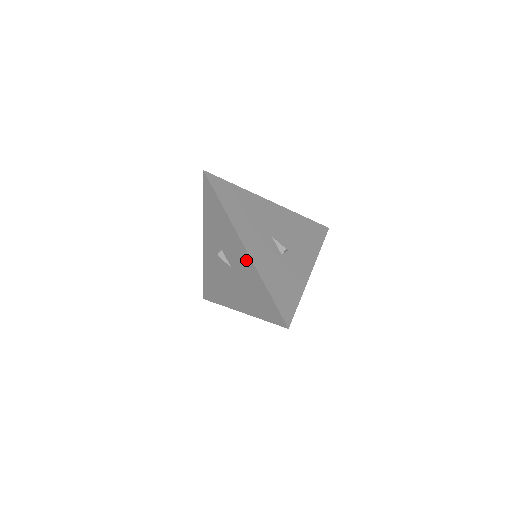
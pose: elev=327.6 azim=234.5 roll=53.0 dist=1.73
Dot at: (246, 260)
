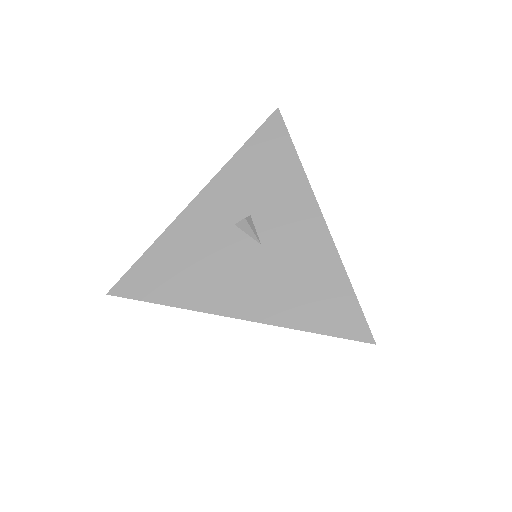
Dot at: (317, 236)
